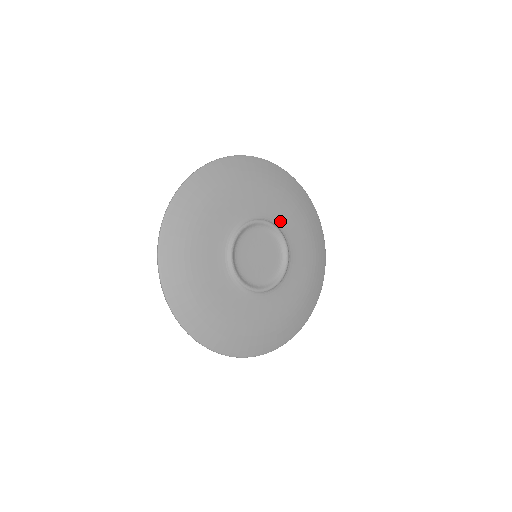
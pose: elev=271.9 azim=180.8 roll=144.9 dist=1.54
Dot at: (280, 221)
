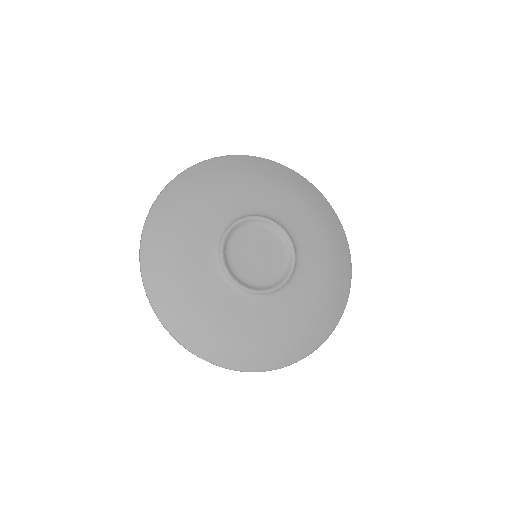
Dot at: (299, 238)
